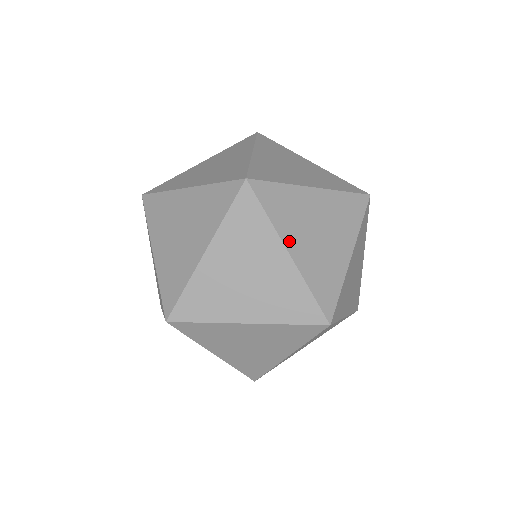
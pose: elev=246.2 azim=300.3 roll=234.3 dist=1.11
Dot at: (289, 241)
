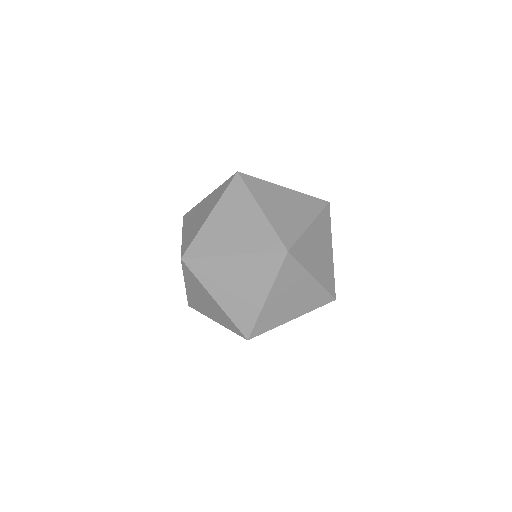
Dot at: (273, 293)
